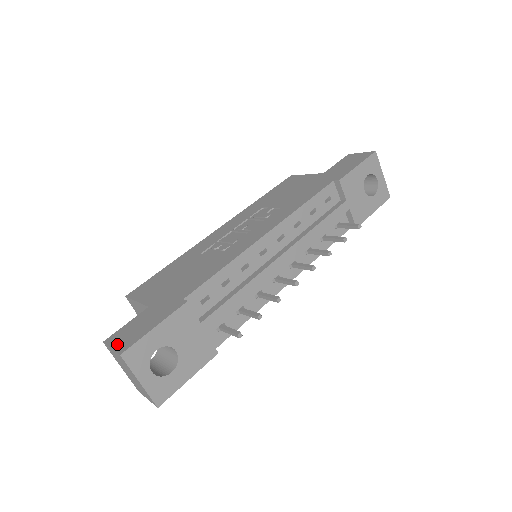
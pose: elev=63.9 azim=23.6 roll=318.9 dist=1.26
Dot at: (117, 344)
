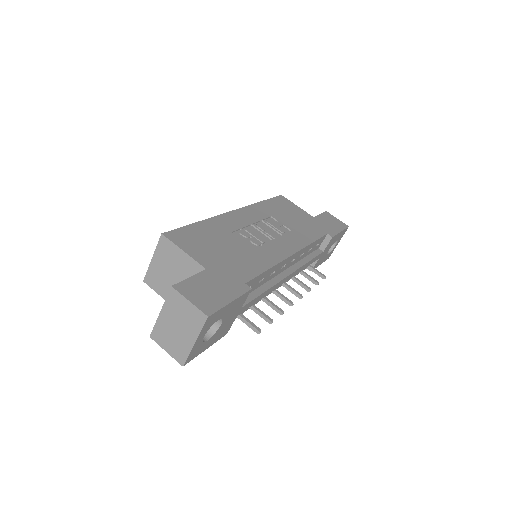
Dot at: (196, 300)
